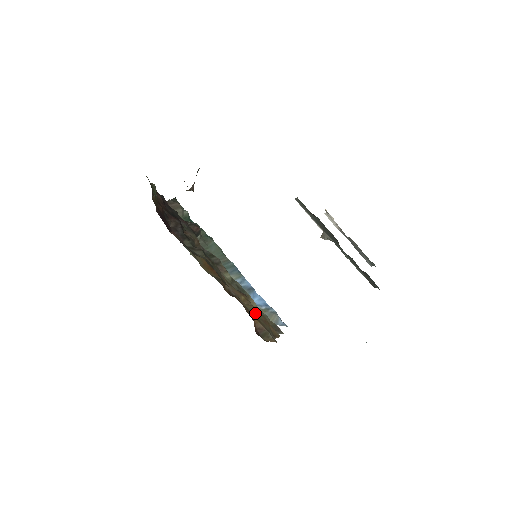
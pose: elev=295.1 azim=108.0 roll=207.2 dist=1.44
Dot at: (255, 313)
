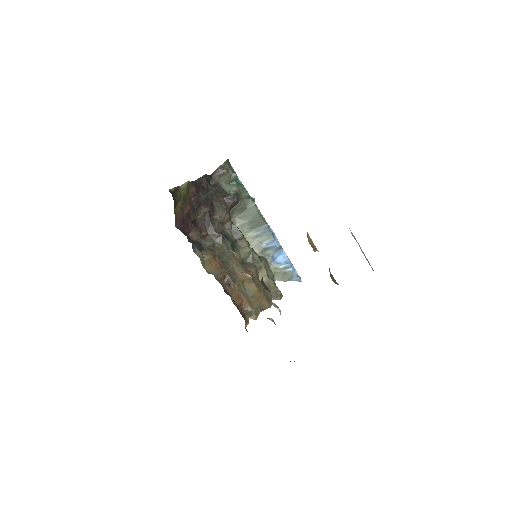
Dot at: (250, 292)
